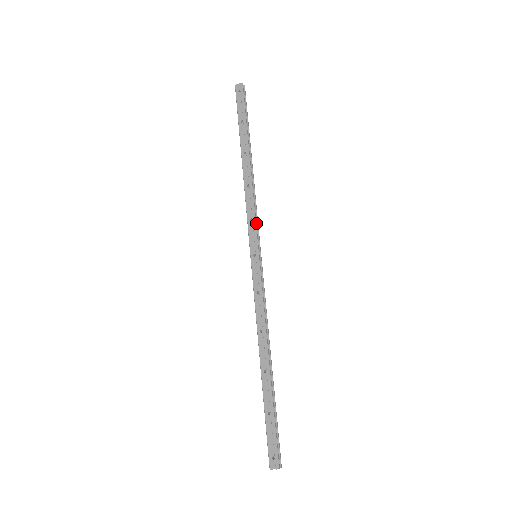
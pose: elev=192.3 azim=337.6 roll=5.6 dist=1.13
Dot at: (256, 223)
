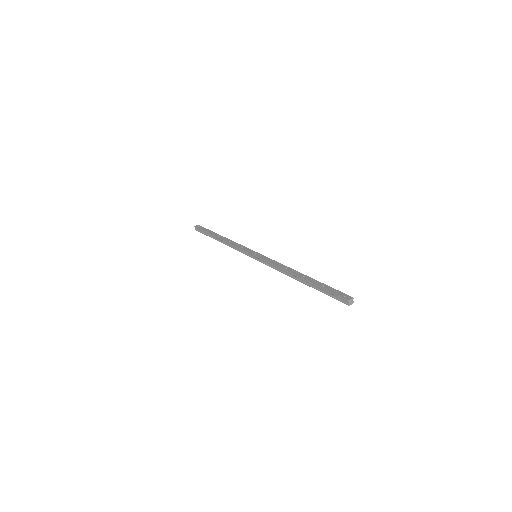
Dot at: occluded
